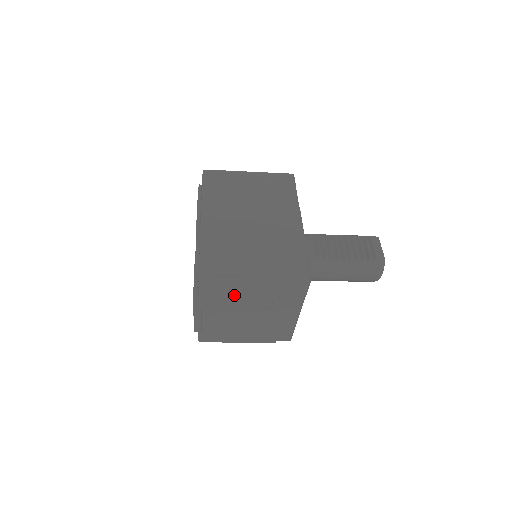
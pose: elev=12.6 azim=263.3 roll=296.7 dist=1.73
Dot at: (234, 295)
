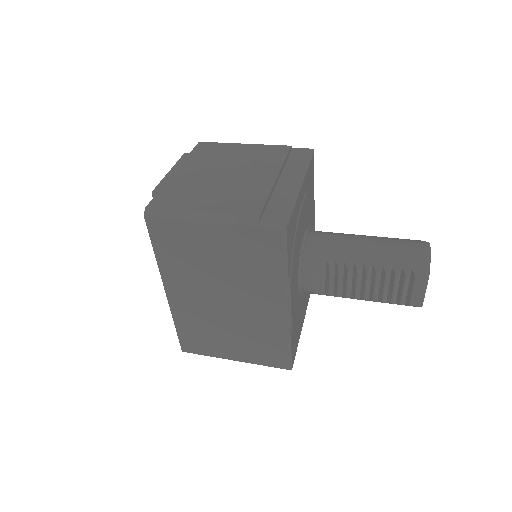
Dot at: occluded
